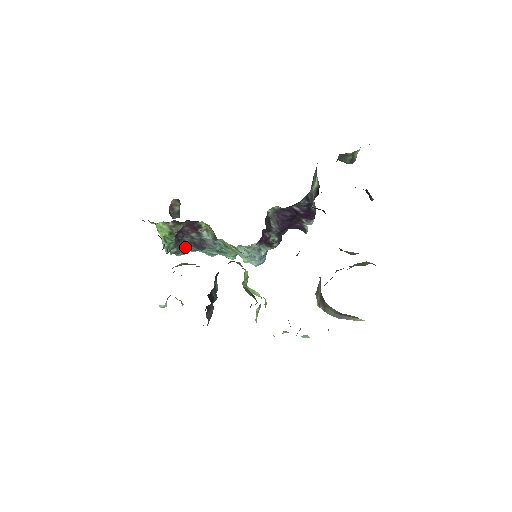
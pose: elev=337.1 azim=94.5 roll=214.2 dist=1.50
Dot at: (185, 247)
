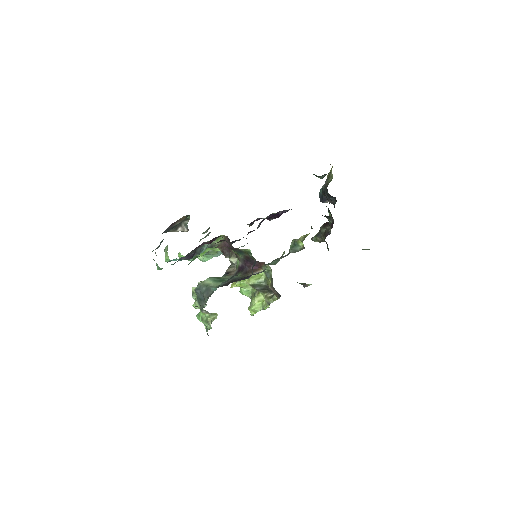
Dot at: occluded
